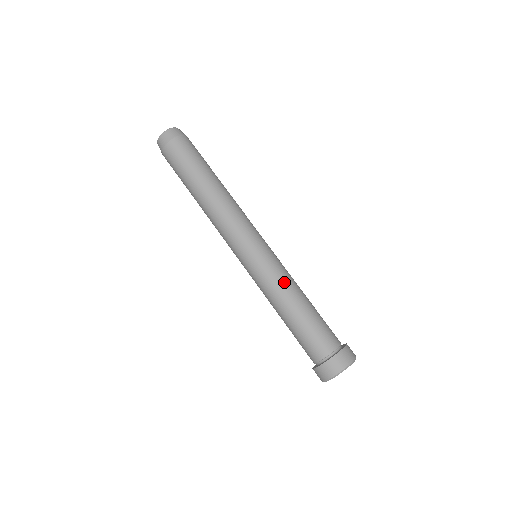
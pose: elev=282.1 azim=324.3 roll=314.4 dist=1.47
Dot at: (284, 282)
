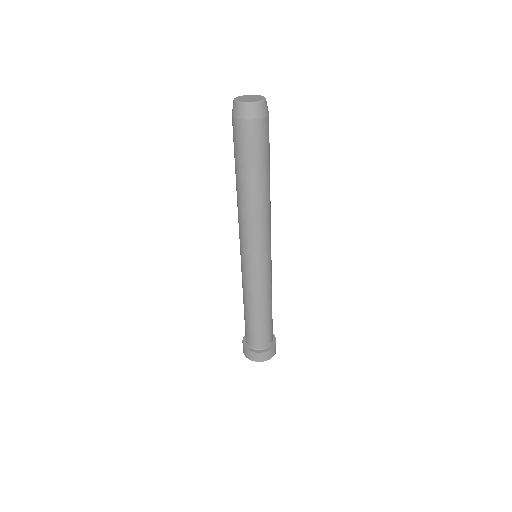
Dot at: (267, 293)
